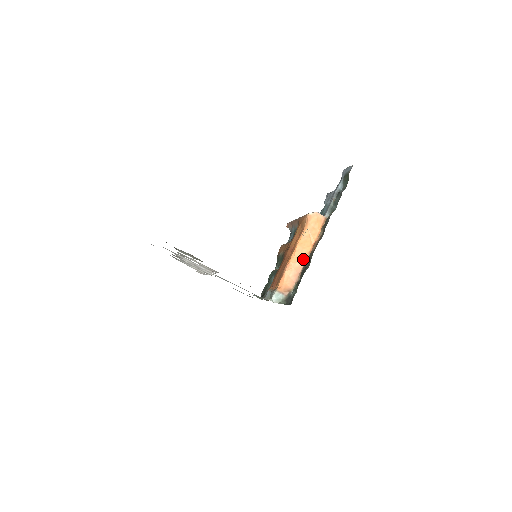
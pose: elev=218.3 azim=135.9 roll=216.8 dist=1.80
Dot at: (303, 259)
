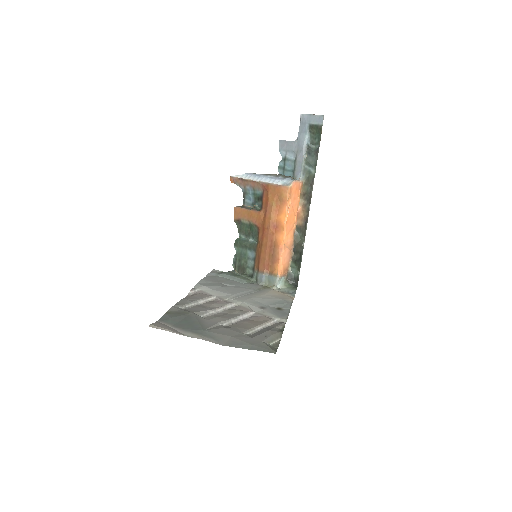
Dot at: (292, 234)
